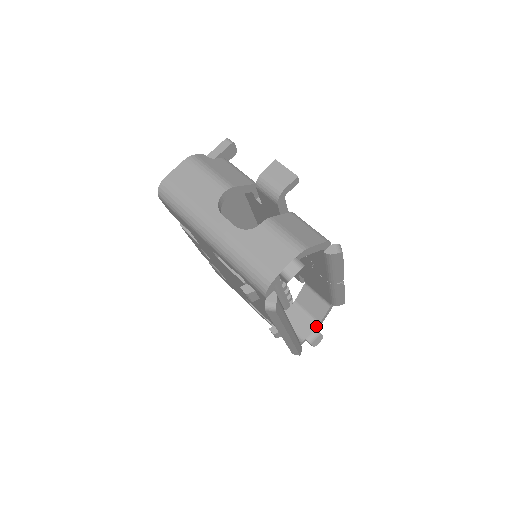
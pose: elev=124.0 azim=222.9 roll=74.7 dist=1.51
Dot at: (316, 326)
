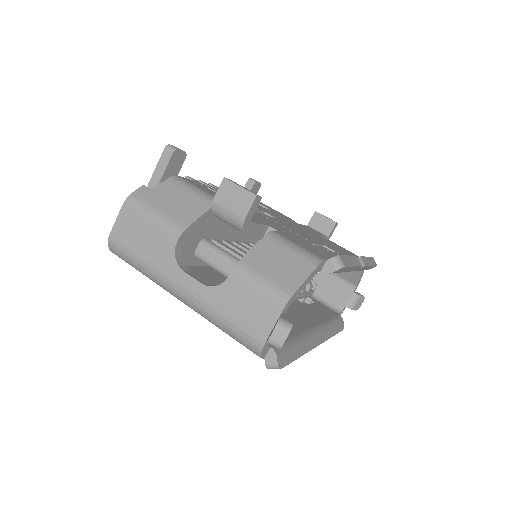
Dot at: (353, 290)
